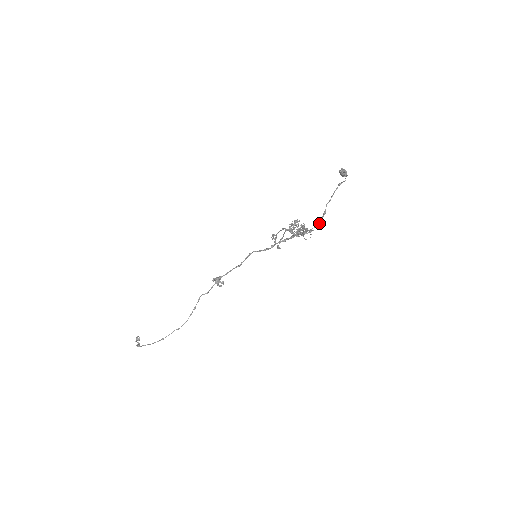
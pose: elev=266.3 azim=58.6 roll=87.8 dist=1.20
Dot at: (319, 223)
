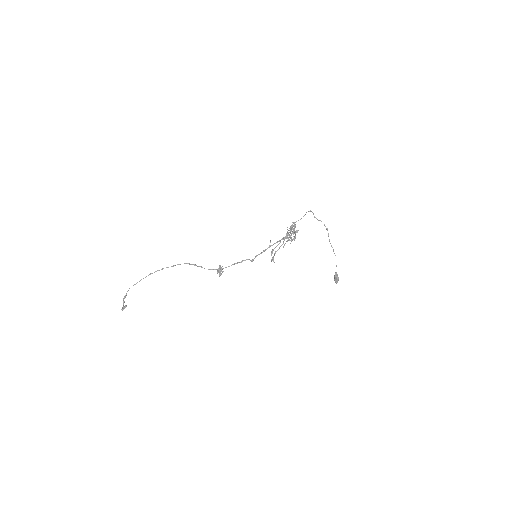
Dot at: occluded
